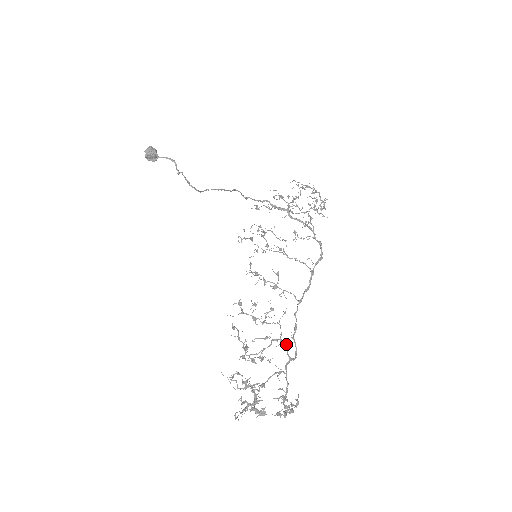
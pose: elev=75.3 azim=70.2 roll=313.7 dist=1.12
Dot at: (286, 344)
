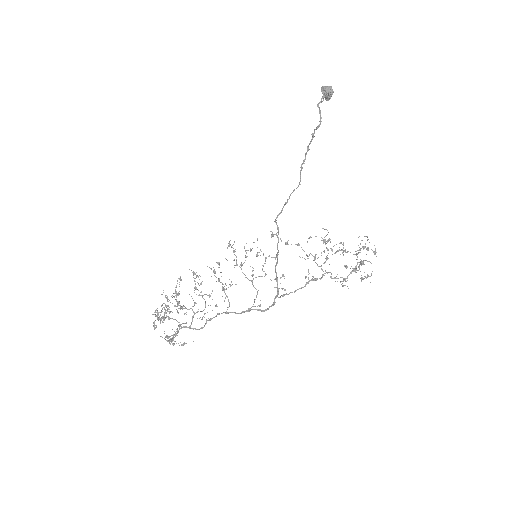
Dot at: (202, 318)
